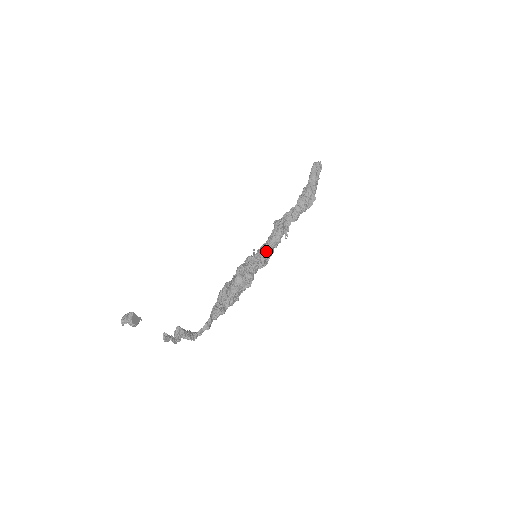
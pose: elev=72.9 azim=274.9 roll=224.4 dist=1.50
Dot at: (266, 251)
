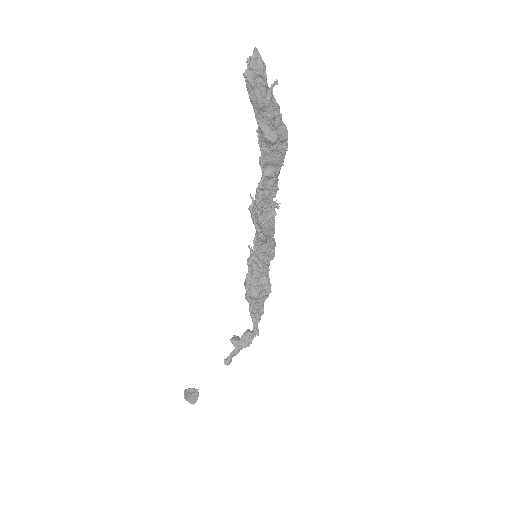
Dot at: (264, 246)
